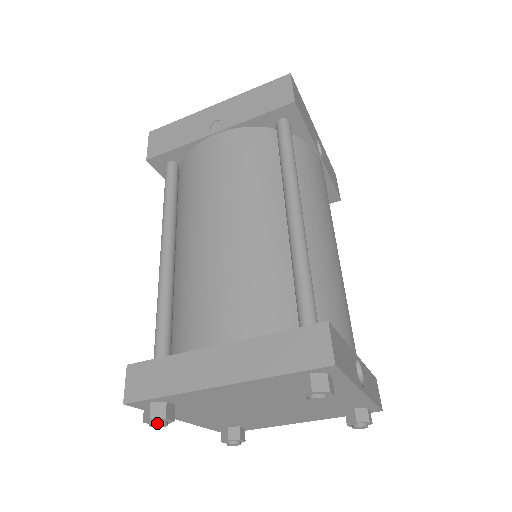
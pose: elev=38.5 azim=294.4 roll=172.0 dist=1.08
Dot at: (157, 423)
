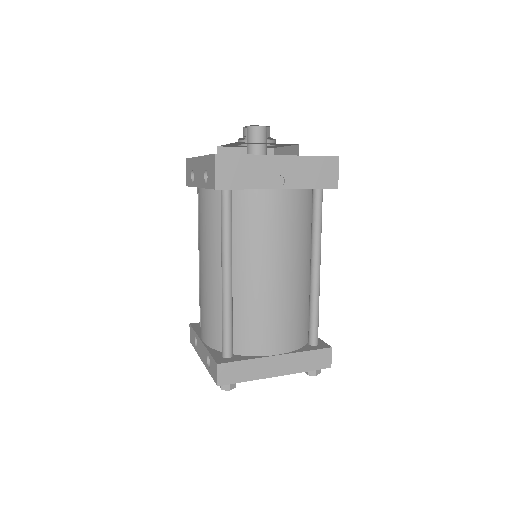
Dot at: occluded
